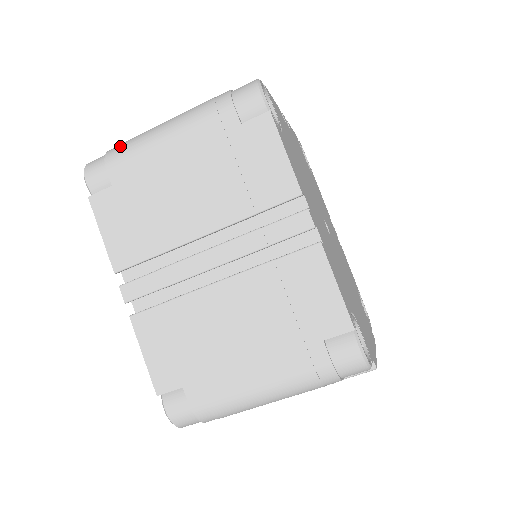
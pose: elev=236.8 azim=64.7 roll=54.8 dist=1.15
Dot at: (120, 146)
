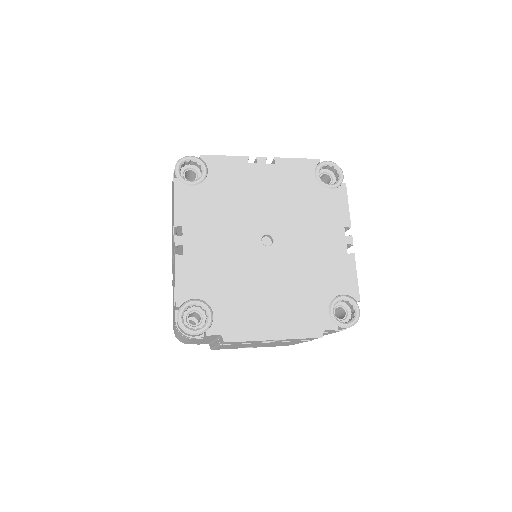
Dot at: occluded
